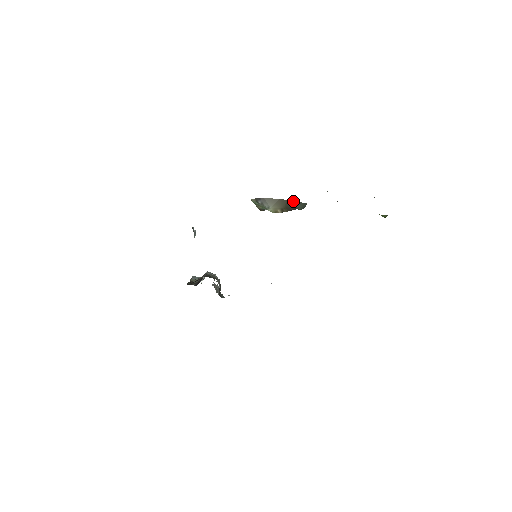
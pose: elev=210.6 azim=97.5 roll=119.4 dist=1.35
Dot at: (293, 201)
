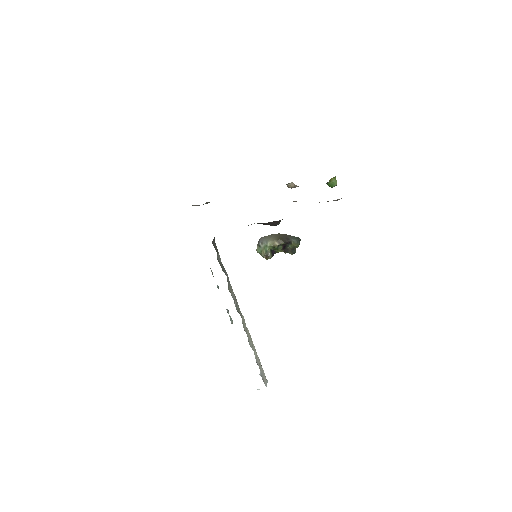
Dot at: (285, 235)
